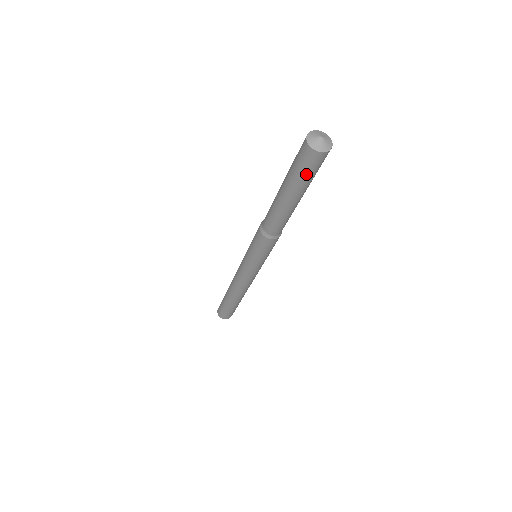
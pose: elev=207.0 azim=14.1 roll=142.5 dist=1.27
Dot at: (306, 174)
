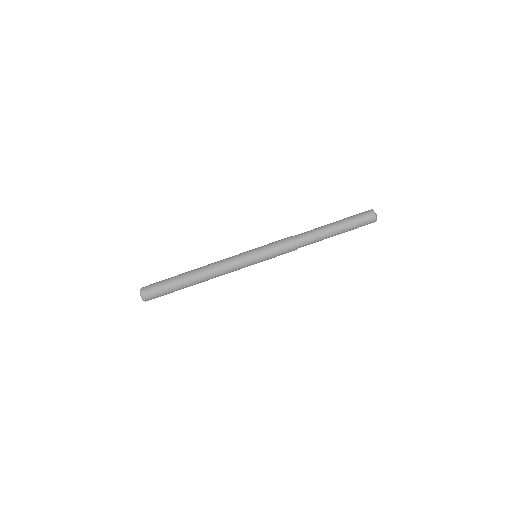
Dot at: (358, 220)
